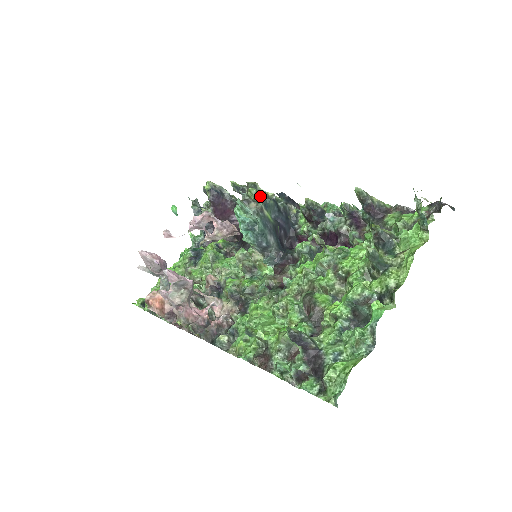
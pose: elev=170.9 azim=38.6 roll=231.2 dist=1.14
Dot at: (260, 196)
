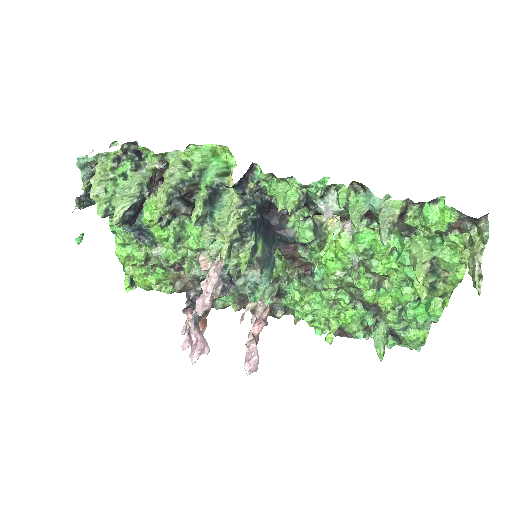
Dot at: (250, 258)
